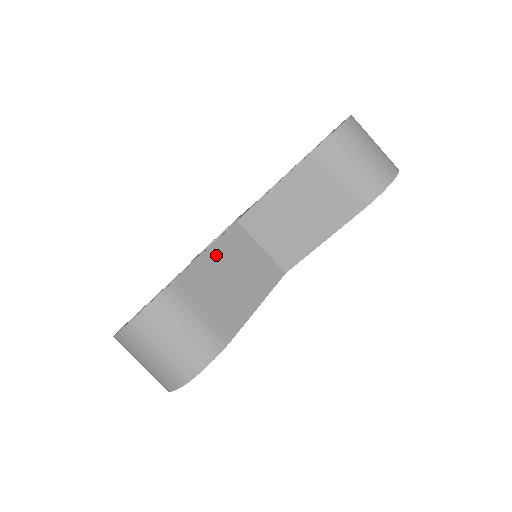
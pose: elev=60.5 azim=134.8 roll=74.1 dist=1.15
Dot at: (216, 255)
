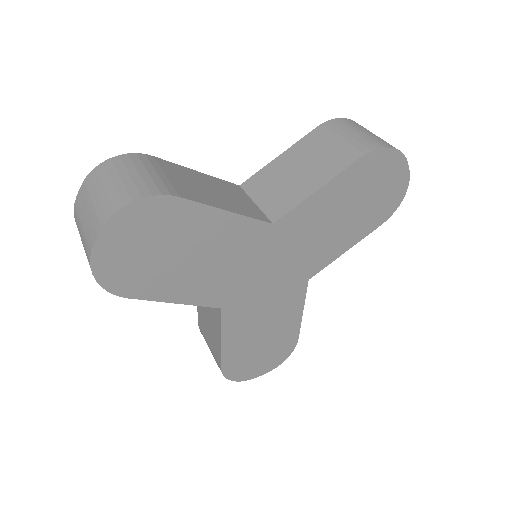
Dot at: (205, 177)
